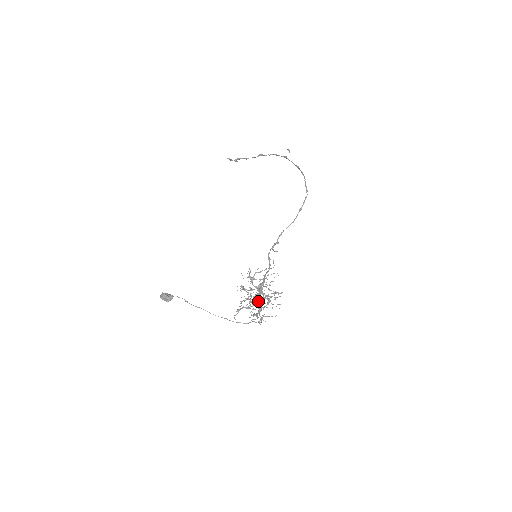
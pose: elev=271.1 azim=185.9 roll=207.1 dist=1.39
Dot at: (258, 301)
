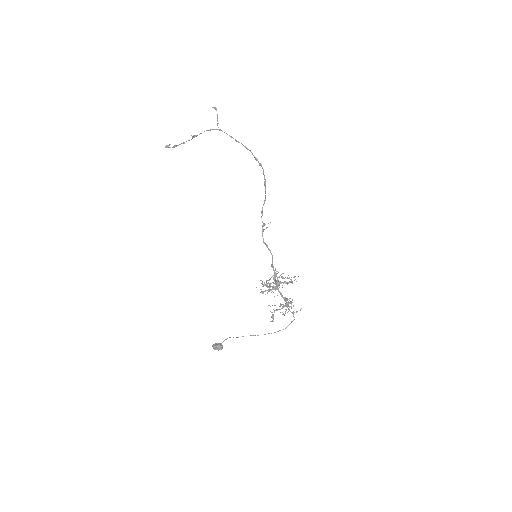
Dot at: occluded
